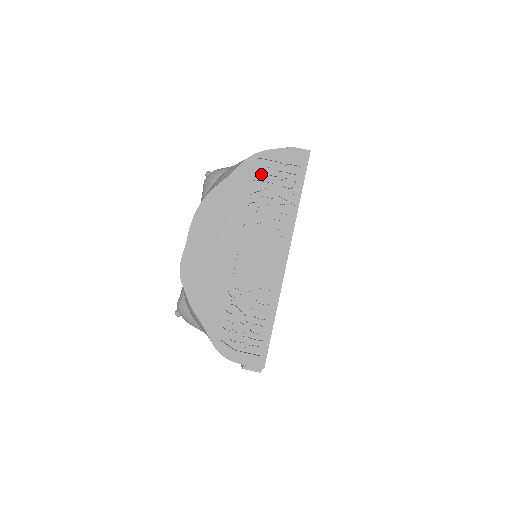
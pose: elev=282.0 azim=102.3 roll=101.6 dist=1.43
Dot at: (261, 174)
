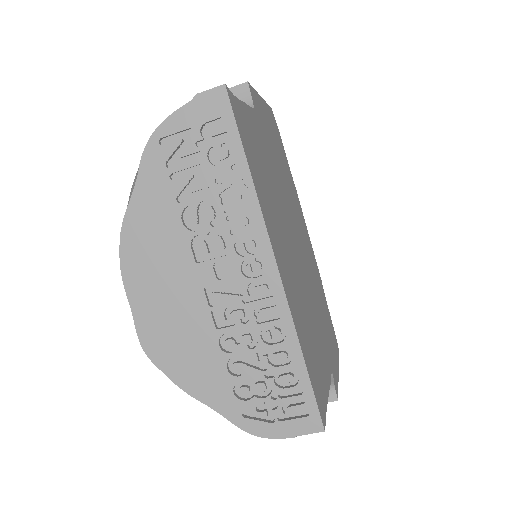
Dot at: (176, 160)
